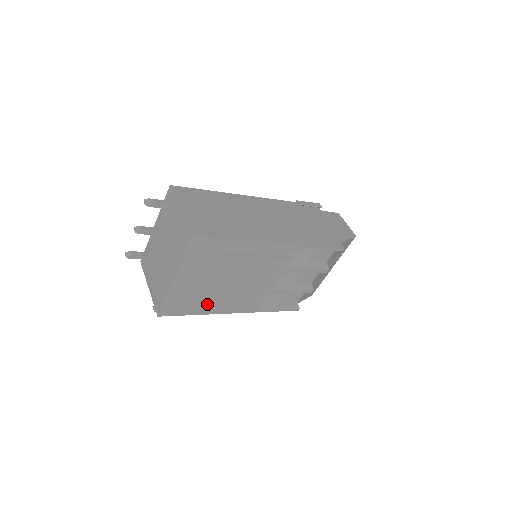
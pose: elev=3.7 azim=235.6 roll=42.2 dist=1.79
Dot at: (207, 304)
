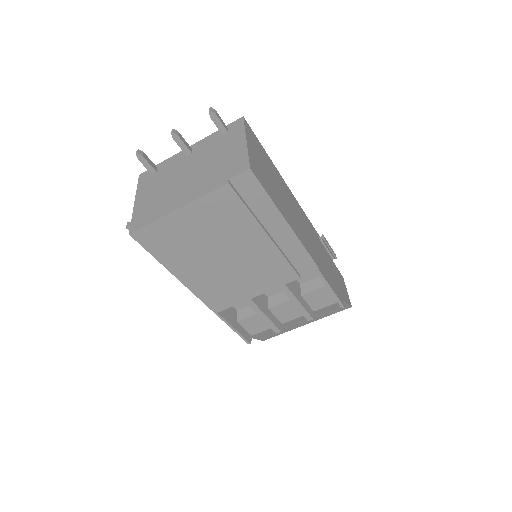
Dot at: (186, 262)
